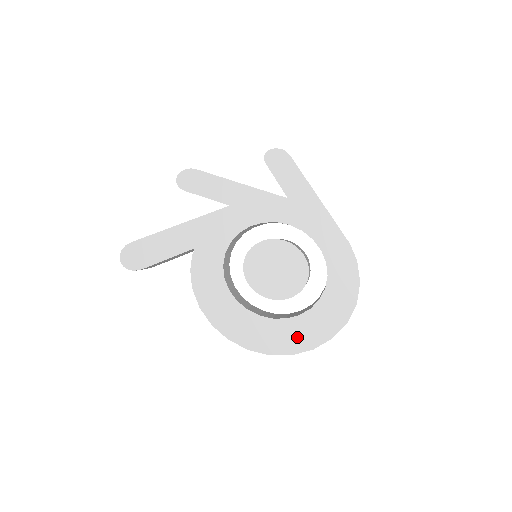
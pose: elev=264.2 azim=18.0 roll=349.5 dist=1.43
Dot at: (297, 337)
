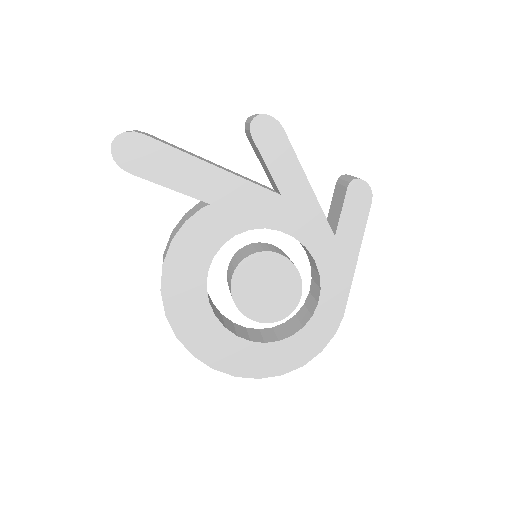
Dot at: (232, 358)
